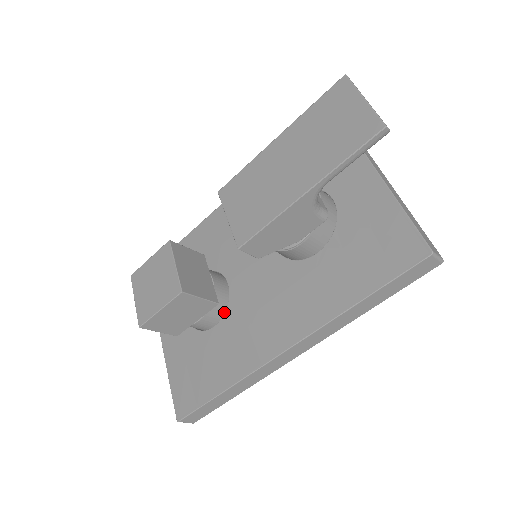
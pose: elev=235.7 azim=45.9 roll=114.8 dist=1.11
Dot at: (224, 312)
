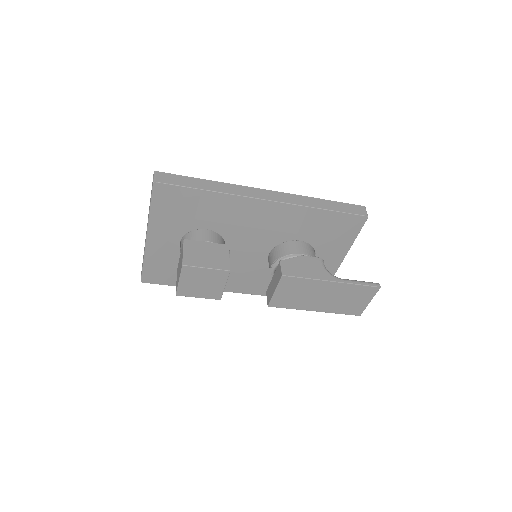
Dot at: occluded
